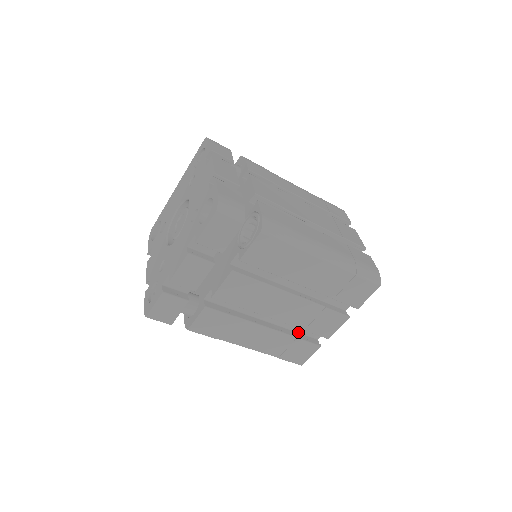
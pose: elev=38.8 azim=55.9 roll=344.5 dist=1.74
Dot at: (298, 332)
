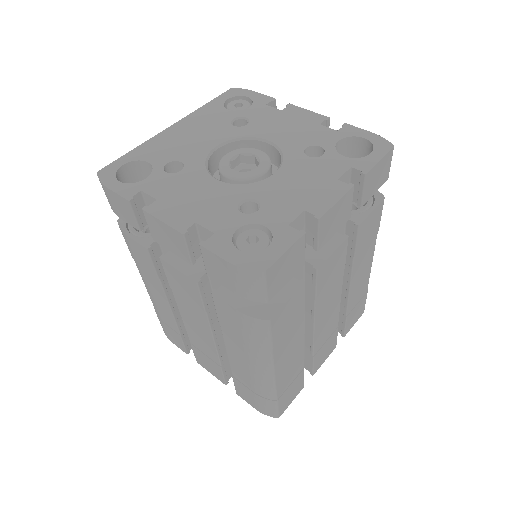
Dot at: occluded
